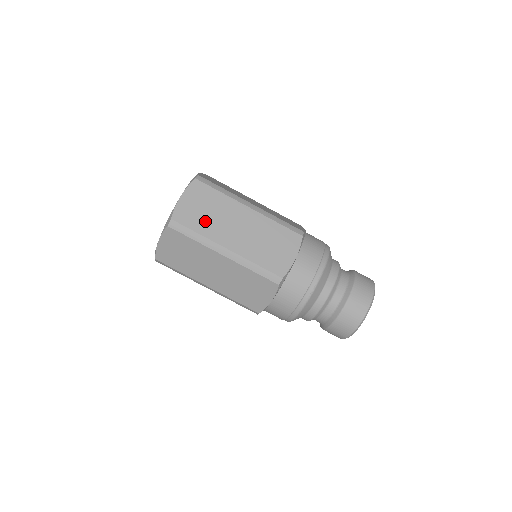
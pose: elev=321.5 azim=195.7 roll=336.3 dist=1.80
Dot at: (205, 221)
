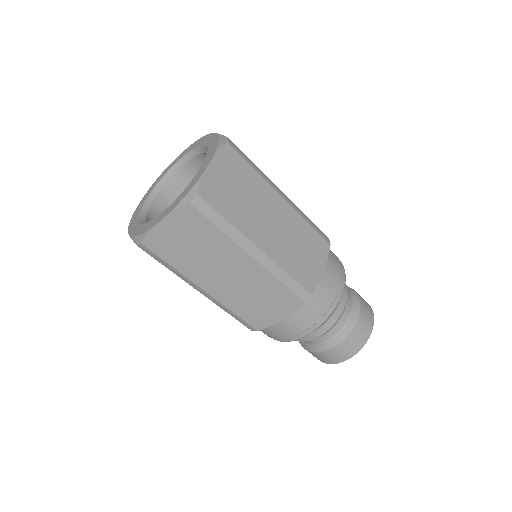
Dot at: occluded
